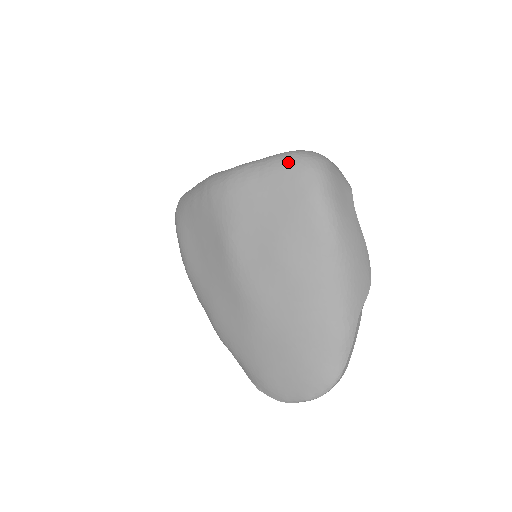
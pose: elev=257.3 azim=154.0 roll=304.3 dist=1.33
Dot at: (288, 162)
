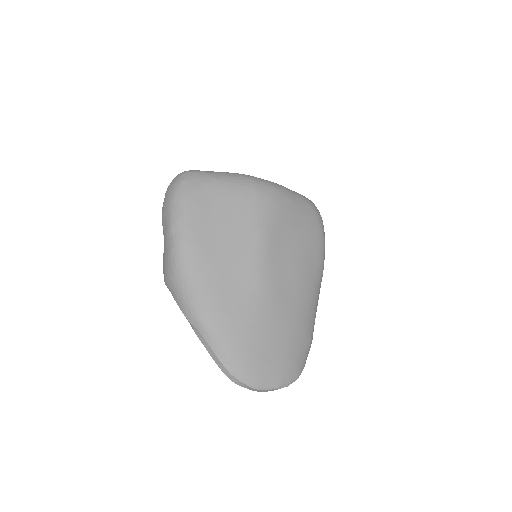
Dot at: (311, 204)
